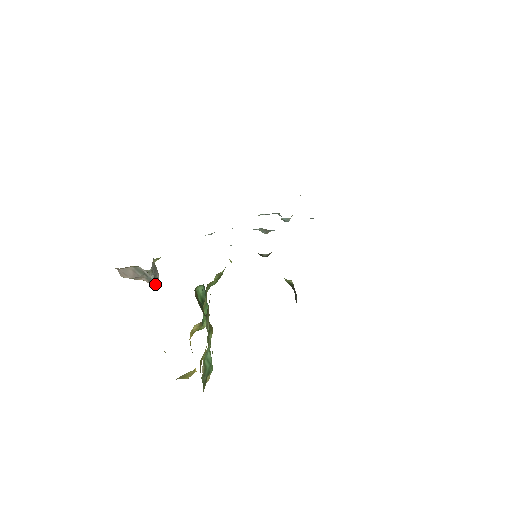
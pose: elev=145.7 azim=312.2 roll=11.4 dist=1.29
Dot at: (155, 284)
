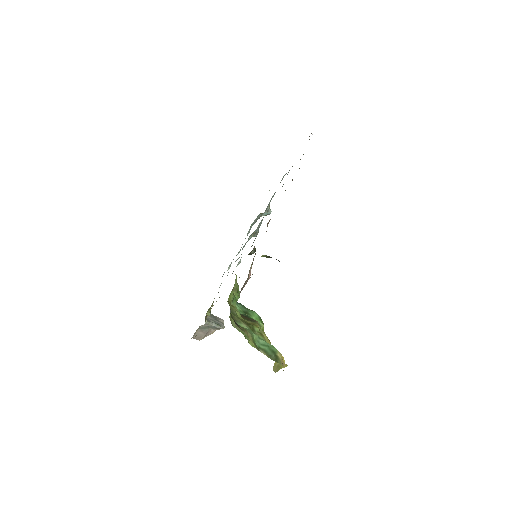
Dot at: (220, 327)
